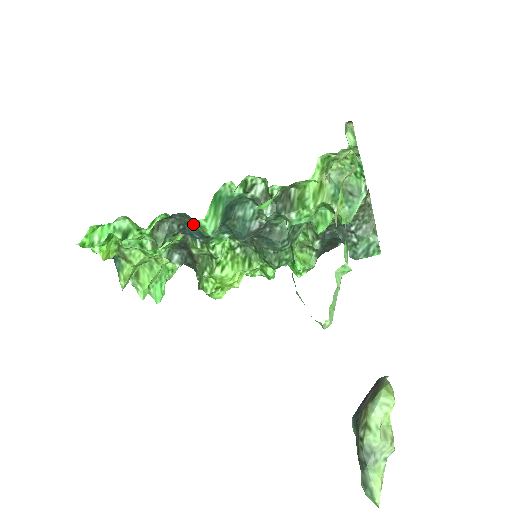
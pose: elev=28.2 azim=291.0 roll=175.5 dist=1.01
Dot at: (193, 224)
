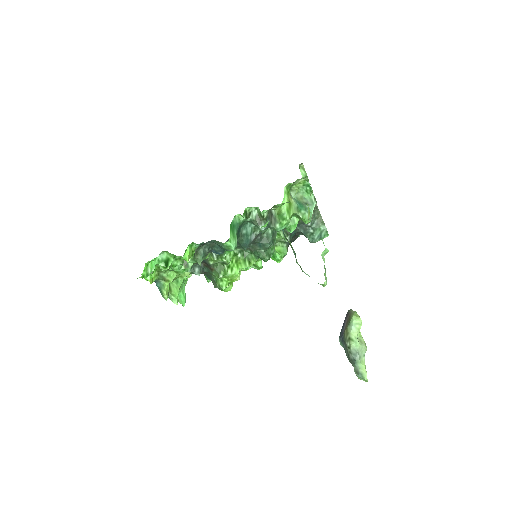
Dot at: (221, 246)
